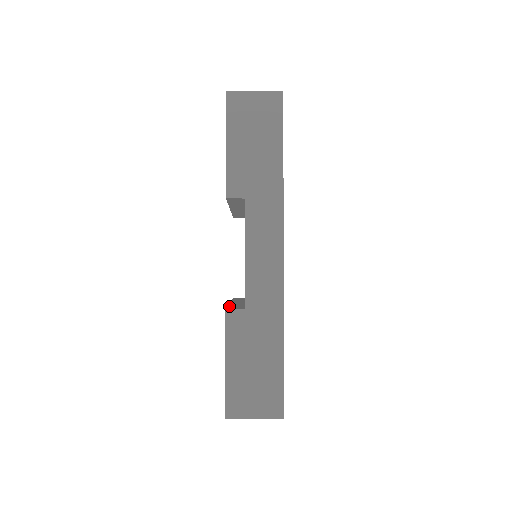
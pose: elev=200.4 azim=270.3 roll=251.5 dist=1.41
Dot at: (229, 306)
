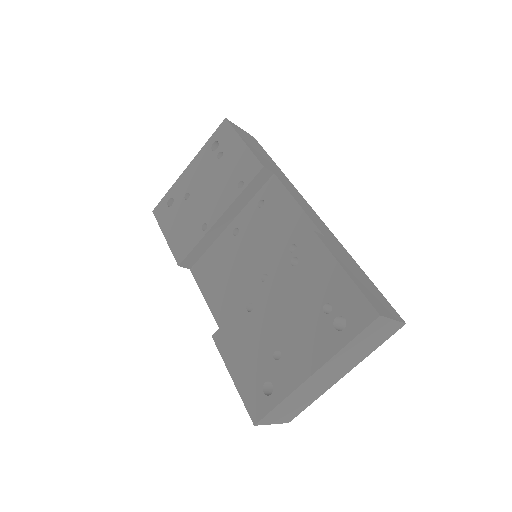
Dot at: (297, 248)
